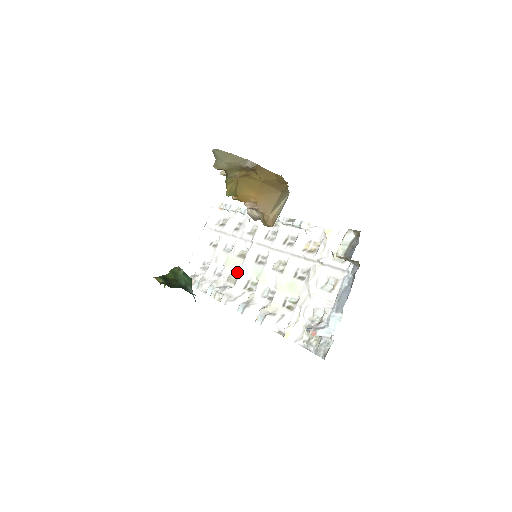
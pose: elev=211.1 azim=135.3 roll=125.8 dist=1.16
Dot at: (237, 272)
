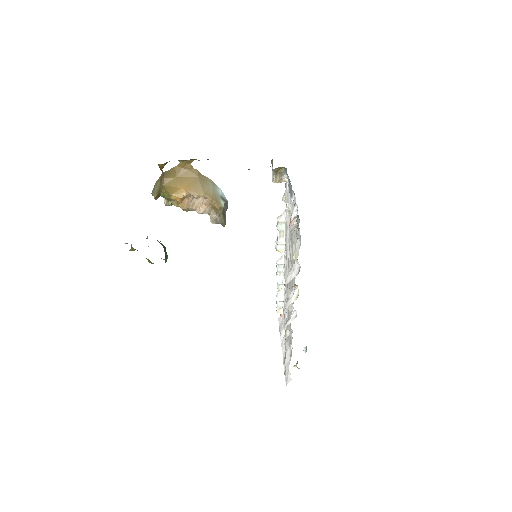
Dot at: occluded
